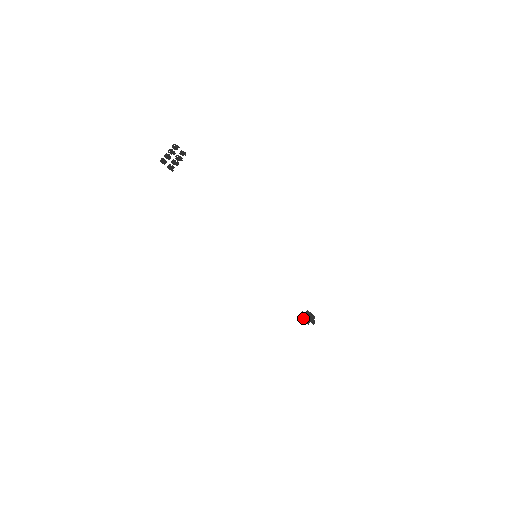
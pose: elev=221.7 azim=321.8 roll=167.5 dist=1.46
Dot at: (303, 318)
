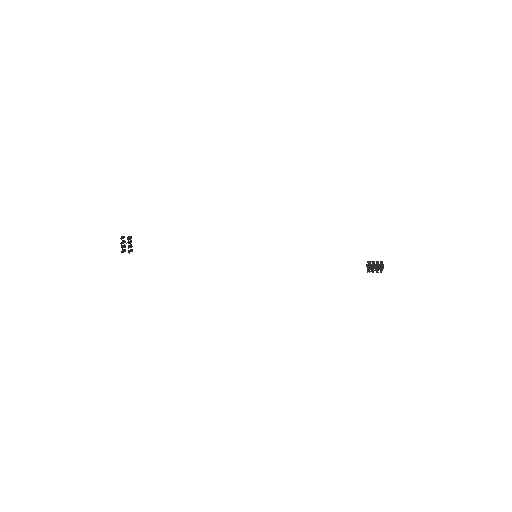
Dot at: (371, 270)
